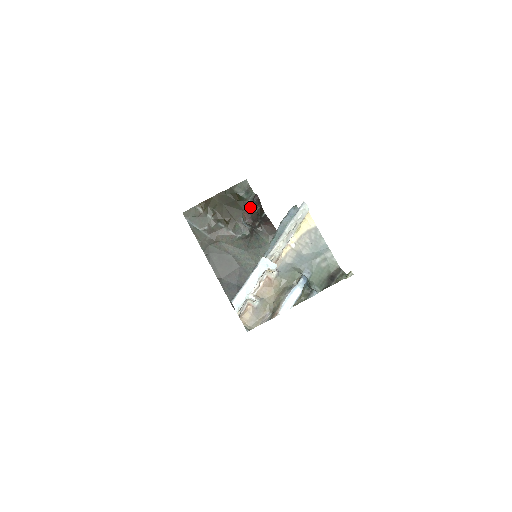
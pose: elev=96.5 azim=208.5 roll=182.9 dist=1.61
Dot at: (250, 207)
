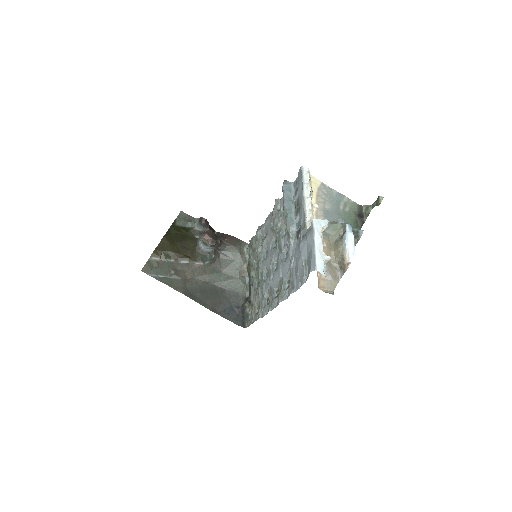
Dot at: (200, 232)
